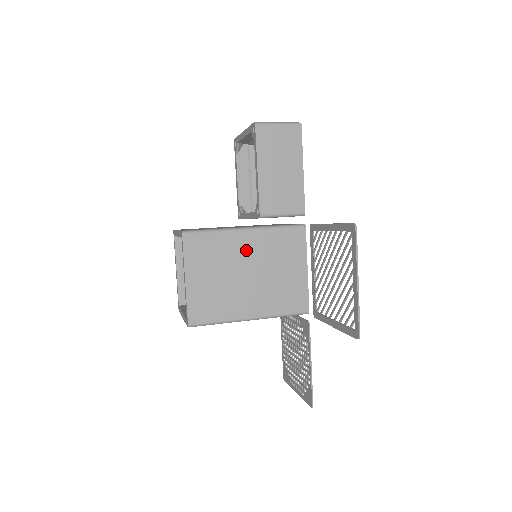
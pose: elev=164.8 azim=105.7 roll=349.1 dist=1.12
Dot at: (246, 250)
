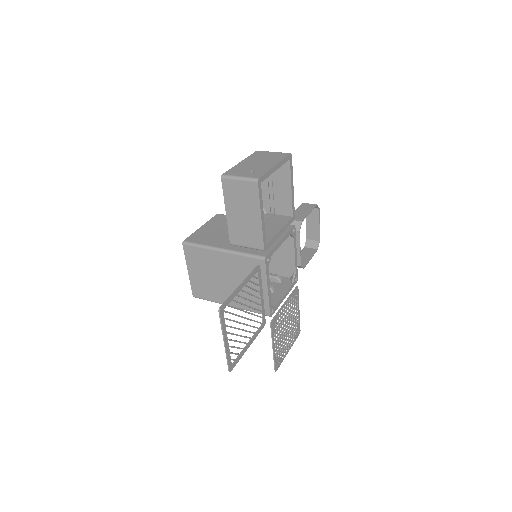
Dot at: (223, 264)
